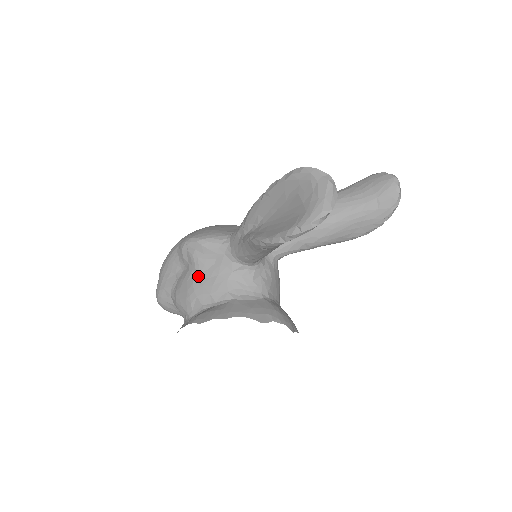
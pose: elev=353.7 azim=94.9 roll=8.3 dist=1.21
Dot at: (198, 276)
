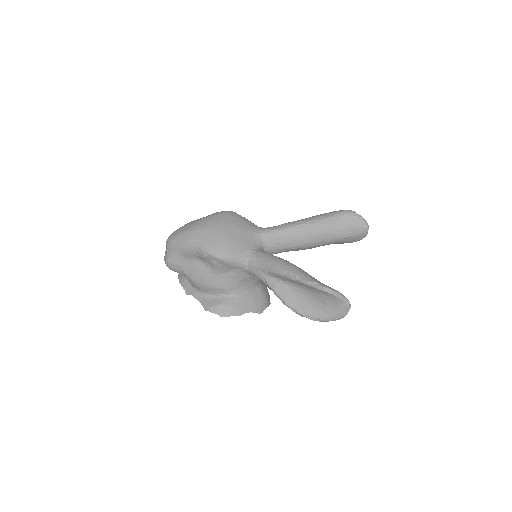
Dot at: (216, 276)
